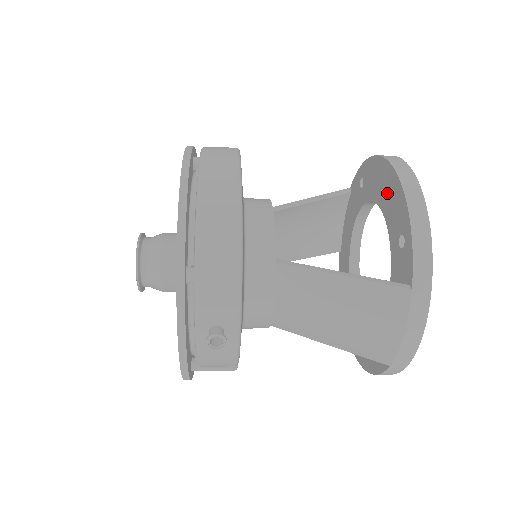
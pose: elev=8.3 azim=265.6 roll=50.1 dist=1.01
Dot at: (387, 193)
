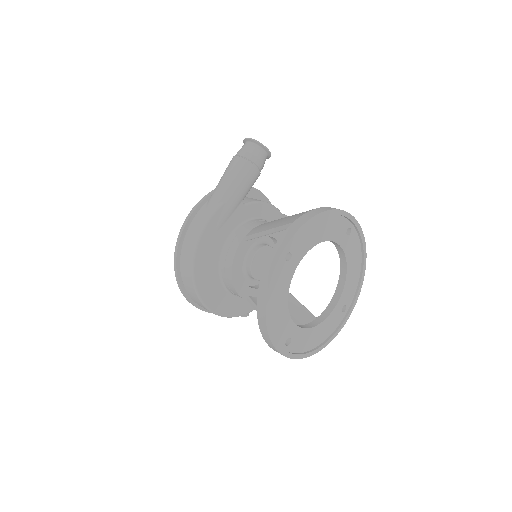
Dot at: occluded
